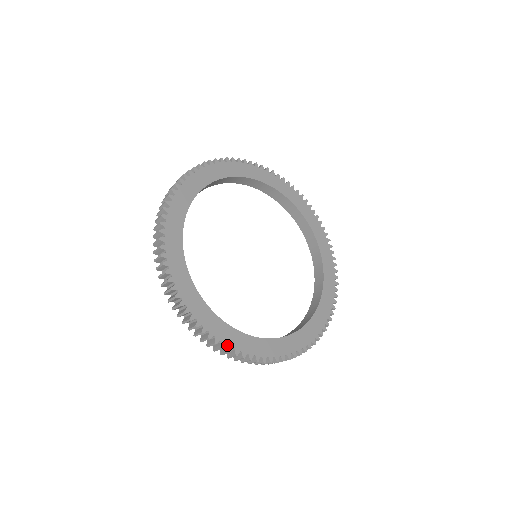
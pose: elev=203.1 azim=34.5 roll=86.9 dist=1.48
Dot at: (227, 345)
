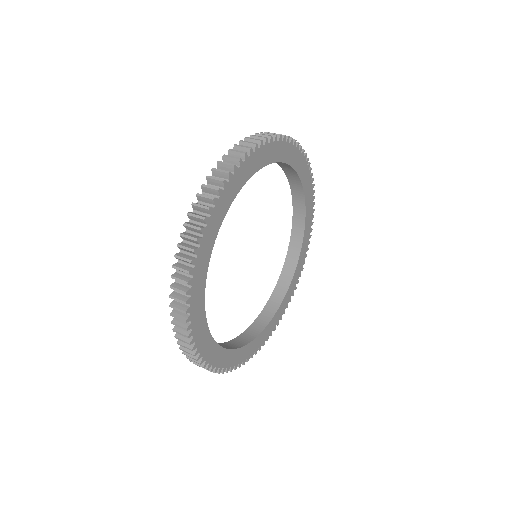
Dot at: (208, 363)
